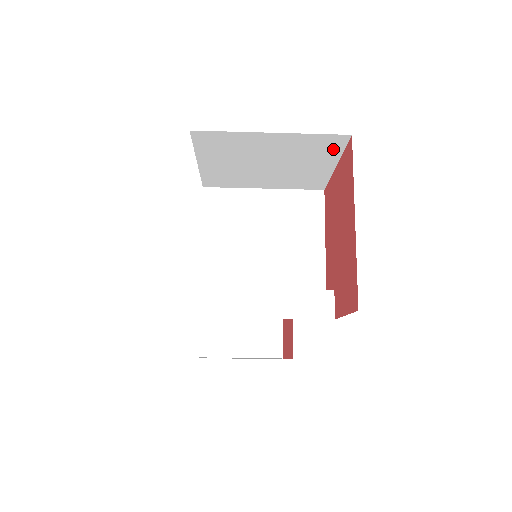
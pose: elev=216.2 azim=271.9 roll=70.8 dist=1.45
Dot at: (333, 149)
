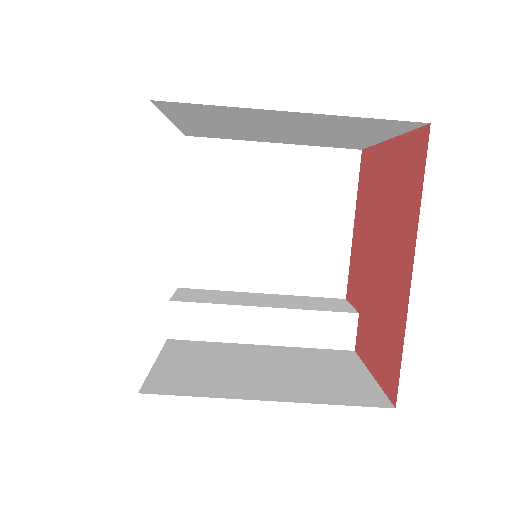
Dot at: (391, 129)
